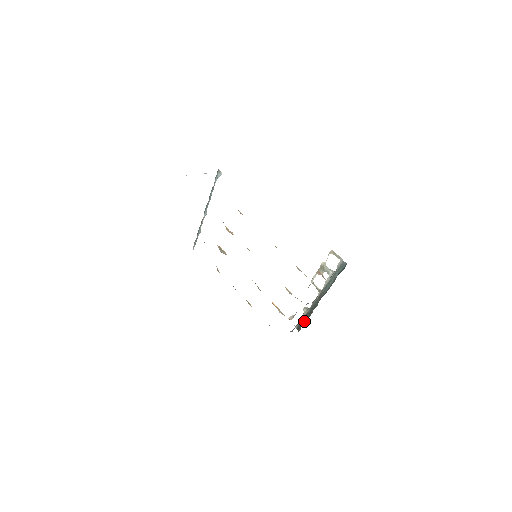
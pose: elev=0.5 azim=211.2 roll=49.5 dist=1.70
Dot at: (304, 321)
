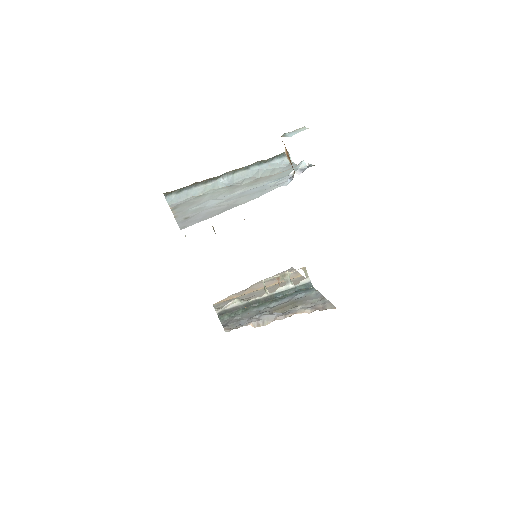
Dot at: (232, 311)
